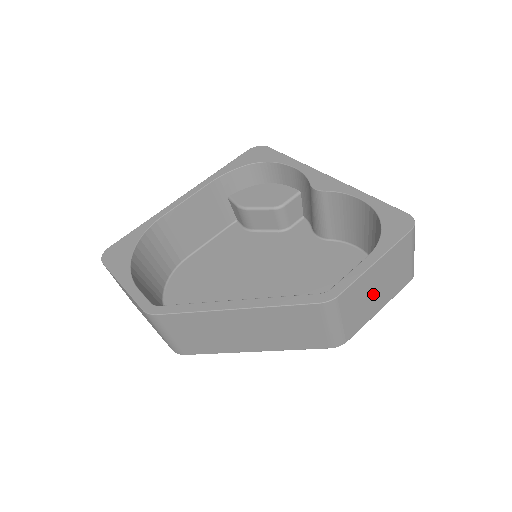
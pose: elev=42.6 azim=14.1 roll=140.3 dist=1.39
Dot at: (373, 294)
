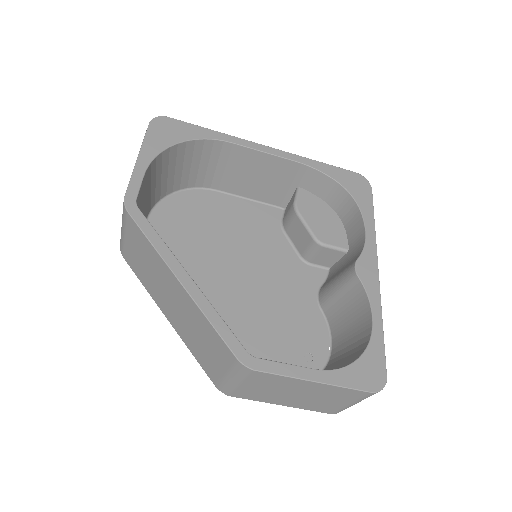
Dot at: (288, 394)
